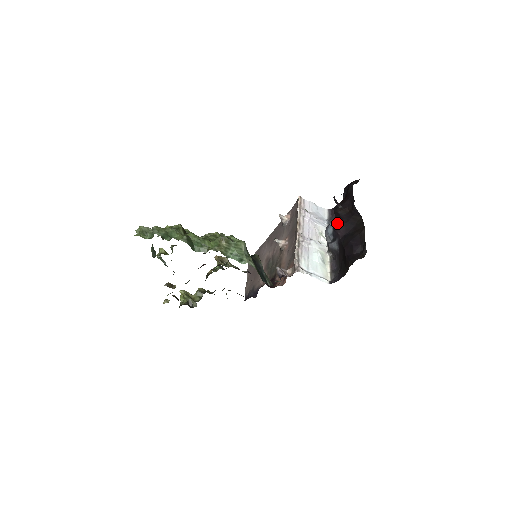
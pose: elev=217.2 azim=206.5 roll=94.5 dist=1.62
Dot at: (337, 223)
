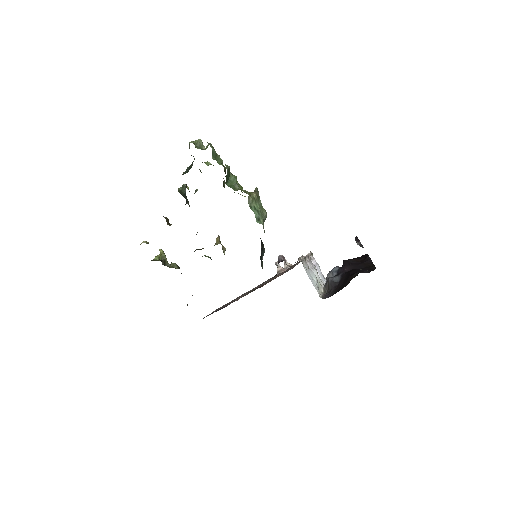
Dot at: occluded
